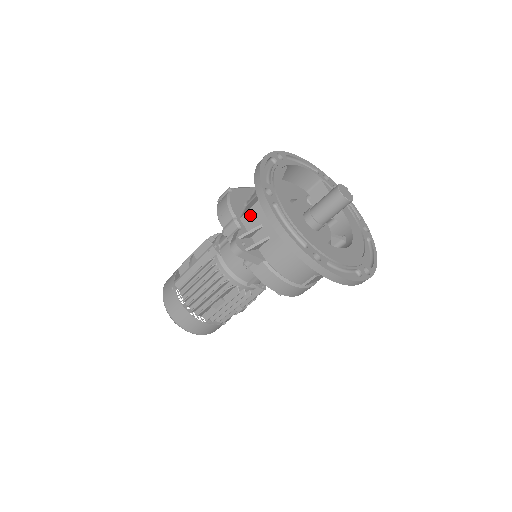
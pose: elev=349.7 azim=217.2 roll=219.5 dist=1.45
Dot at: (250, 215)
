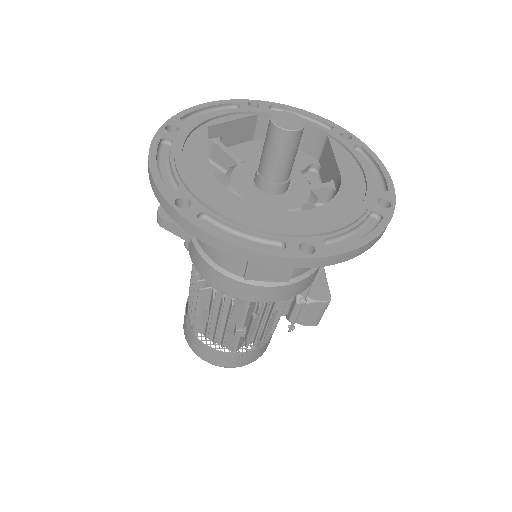
Dot at: occluded
